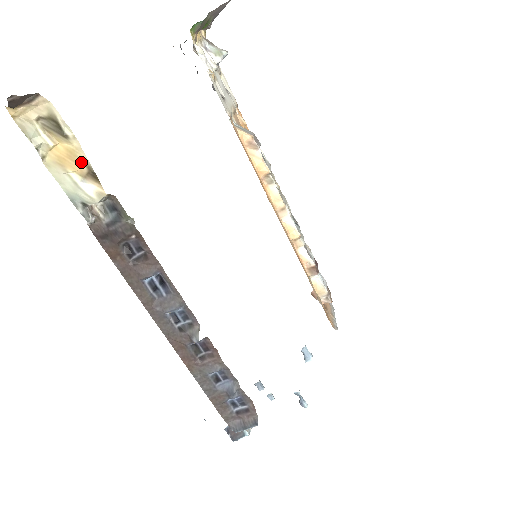
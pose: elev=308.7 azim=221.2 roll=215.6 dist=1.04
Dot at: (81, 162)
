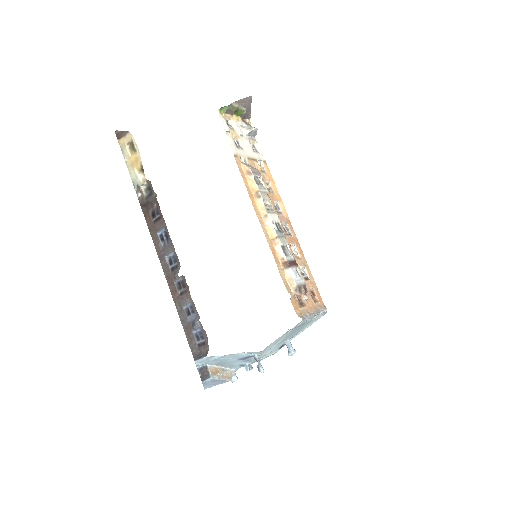
Dot at: (139, 163)
